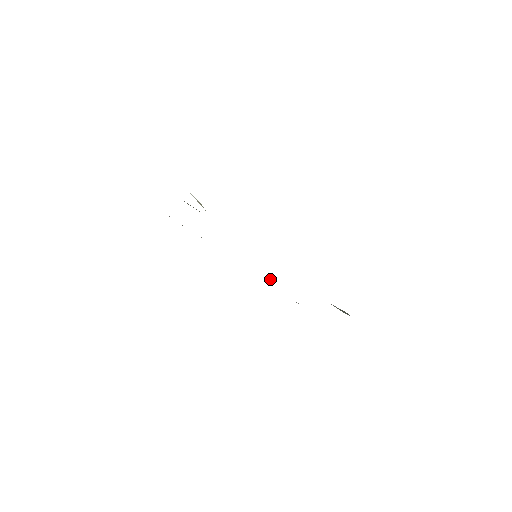
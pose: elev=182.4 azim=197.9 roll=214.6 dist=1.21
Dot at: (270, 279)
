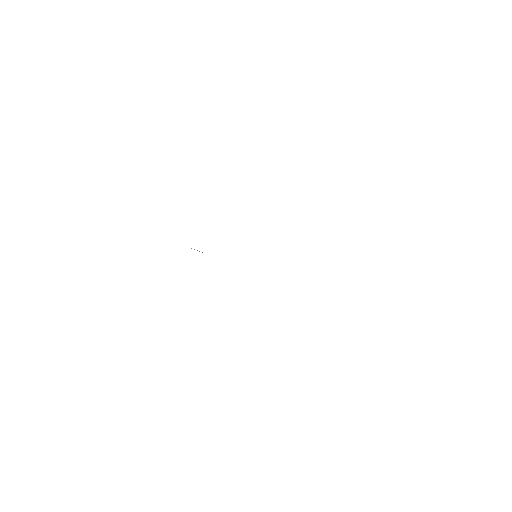
Dot at: occluded
